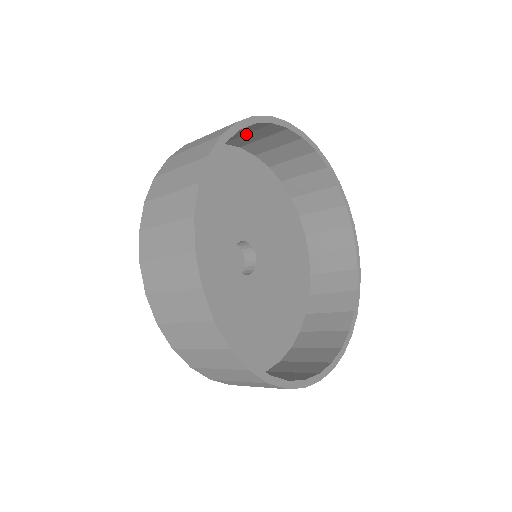
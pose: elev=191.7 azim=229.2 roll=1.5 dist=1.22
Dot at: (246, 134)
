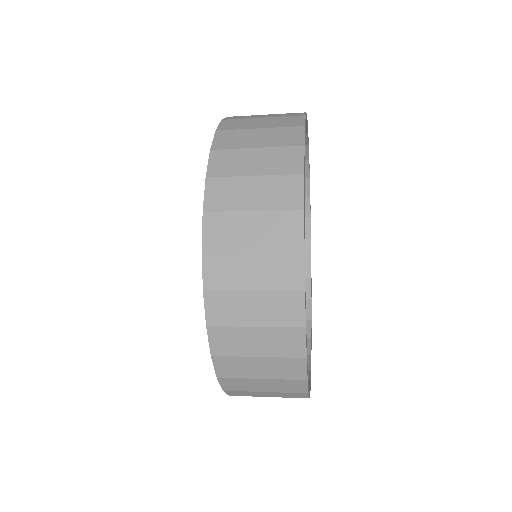
Dot at: occluded
